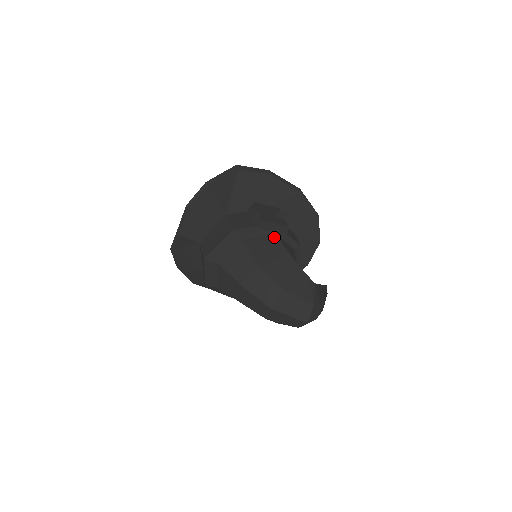
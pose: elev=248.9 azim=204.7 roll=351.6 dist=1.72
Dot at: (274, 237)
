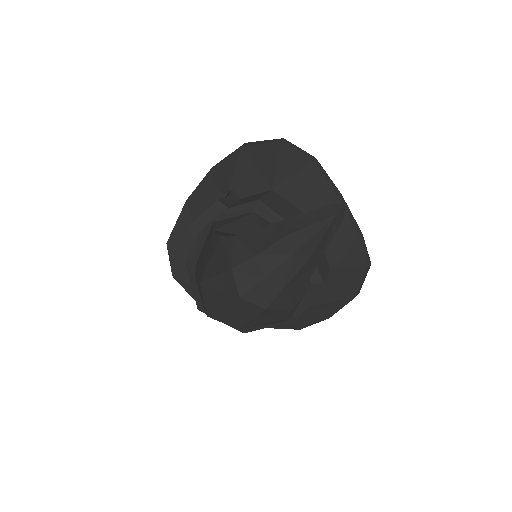
Dot at: (211, 228)
